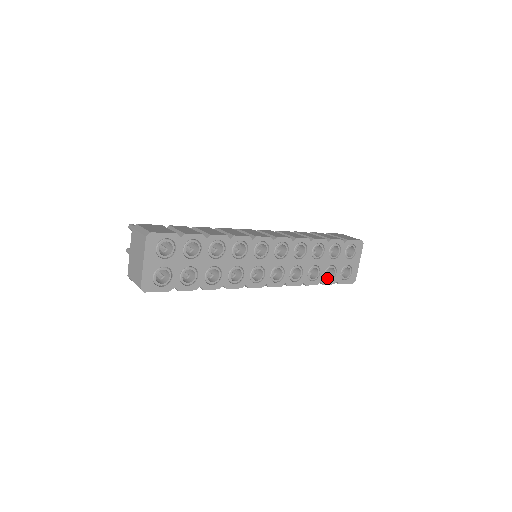
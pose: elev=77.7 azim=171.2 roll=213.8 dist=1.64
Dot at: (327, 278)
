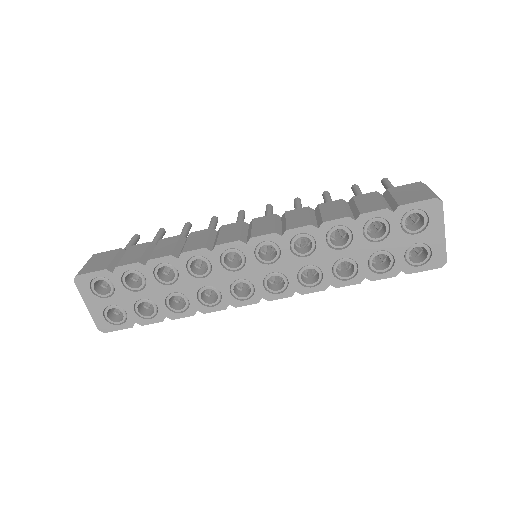
Dot at: (377, 270)
